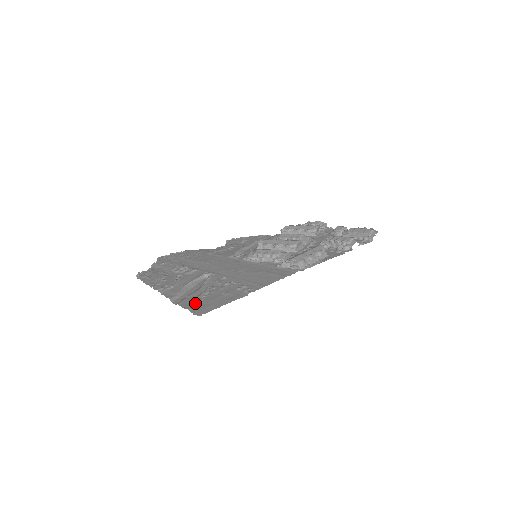
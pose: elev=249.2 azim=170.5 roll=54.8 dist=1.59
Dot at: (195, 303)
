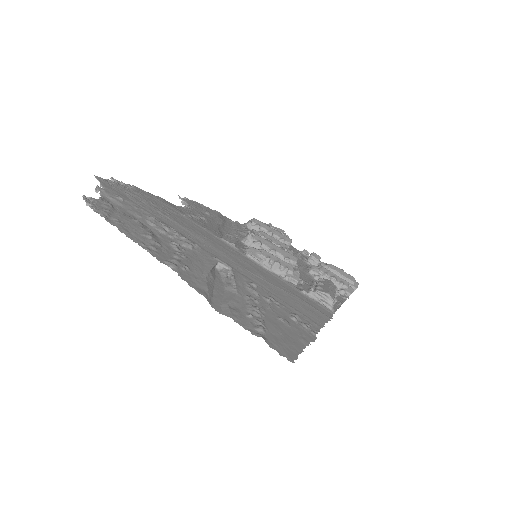
Dot at: (263, 328)
